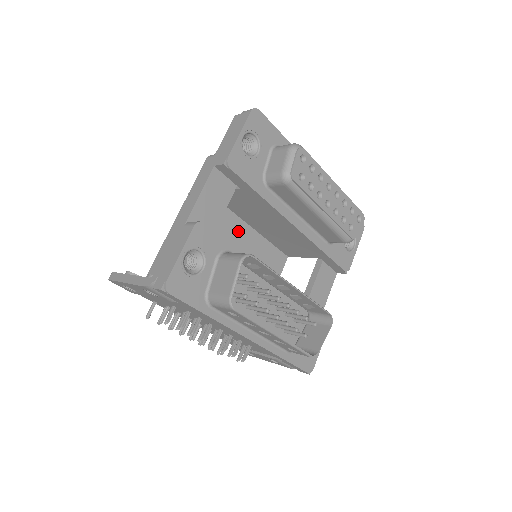
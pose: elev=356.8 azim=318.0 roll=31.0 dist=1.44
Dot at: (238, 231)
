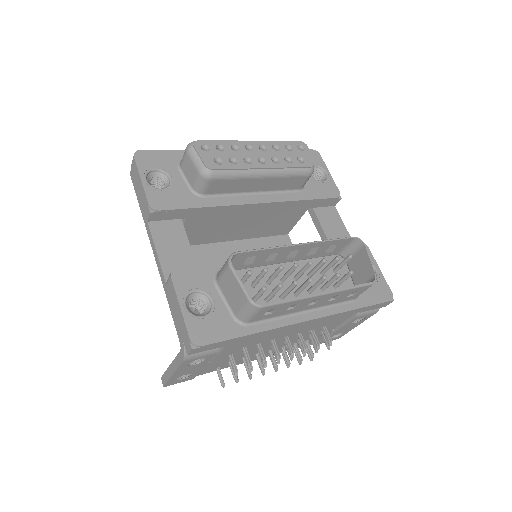
Dot at: (227, 253)
